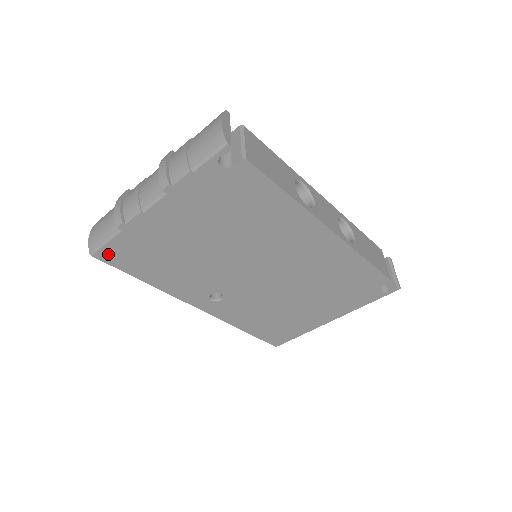
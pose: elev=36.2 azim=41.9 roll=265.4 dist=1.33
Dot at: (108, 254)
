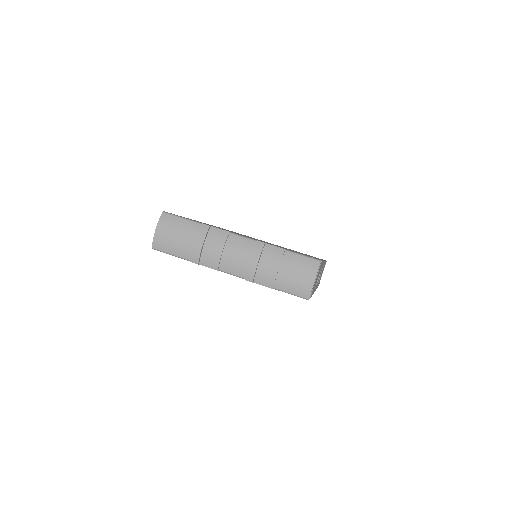
Dot at: occluded
